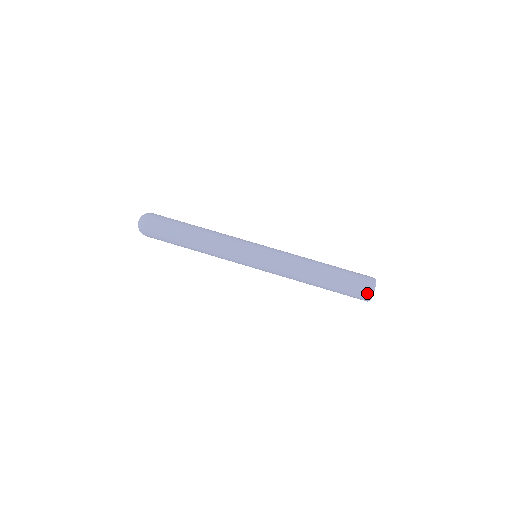
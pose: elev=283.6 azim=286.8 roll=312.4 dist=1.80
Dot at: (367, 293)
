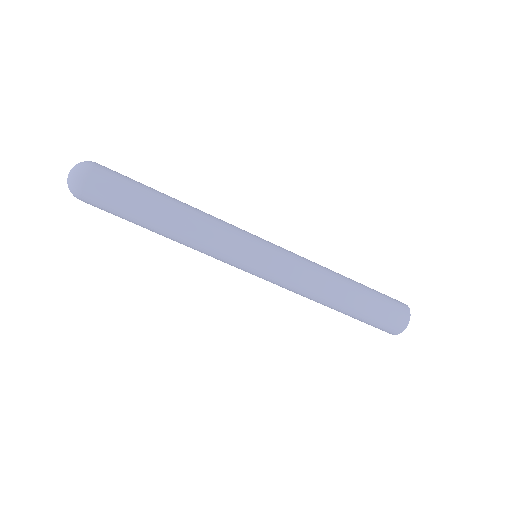
Dot at: (396, 330)
